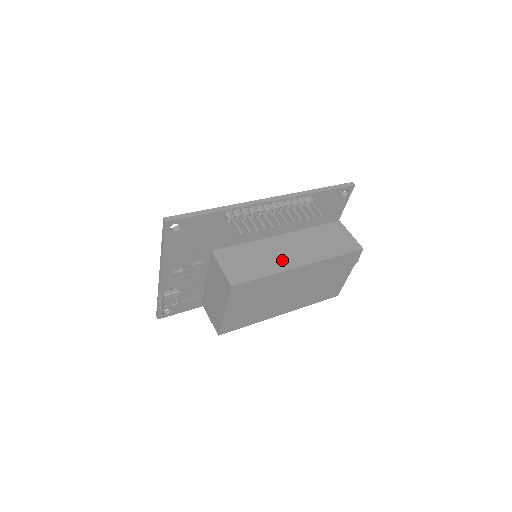
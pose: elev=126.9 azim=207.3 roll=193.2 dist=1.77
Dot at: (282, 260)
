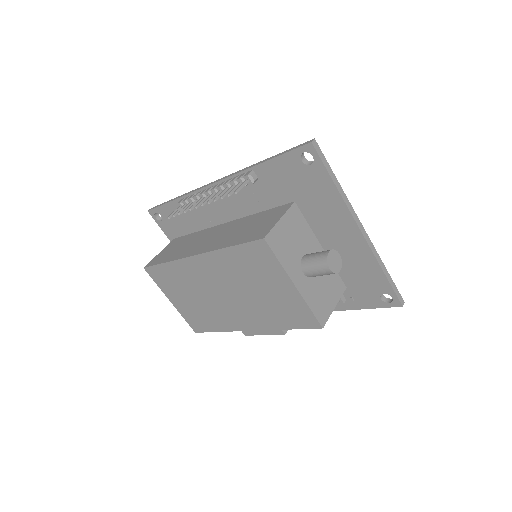
Dot at: (192, 248)
